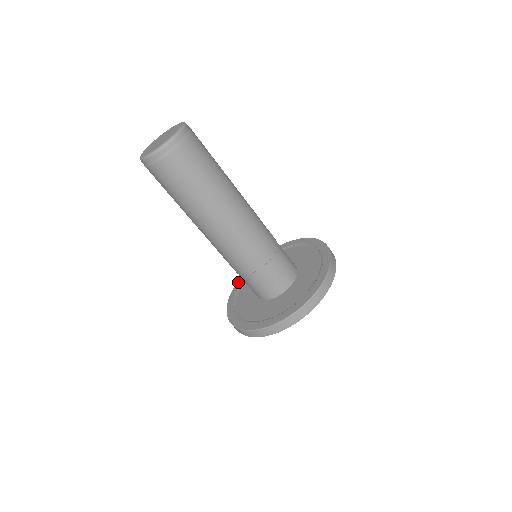
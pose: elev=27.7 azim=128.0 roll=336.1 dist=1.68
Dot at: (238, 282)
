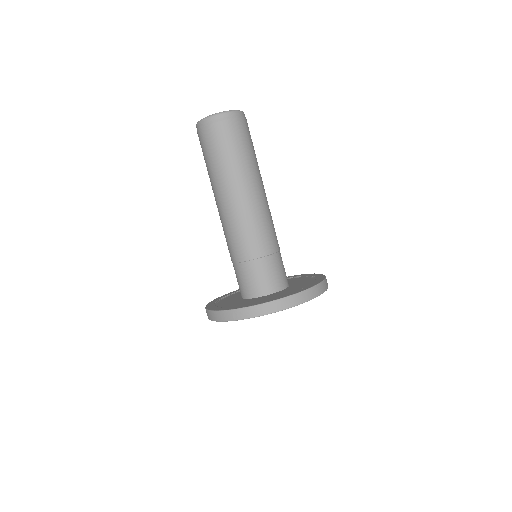
Dot at: (237, 290)
